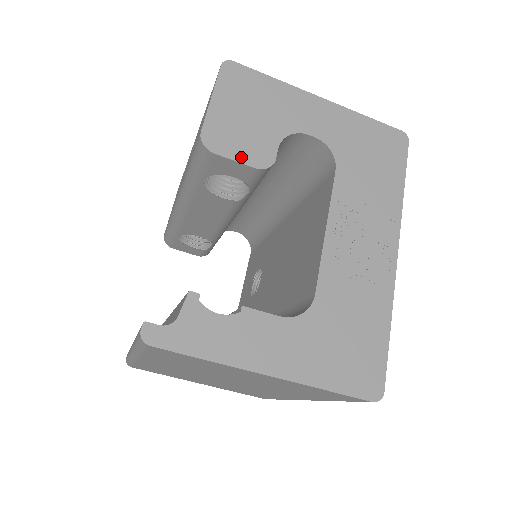
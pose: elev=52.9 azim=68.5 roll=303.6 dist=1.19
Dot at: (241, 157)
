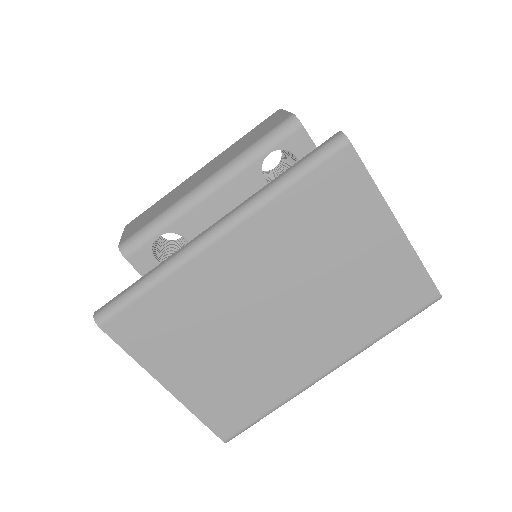
Dot at: (312, 141)
